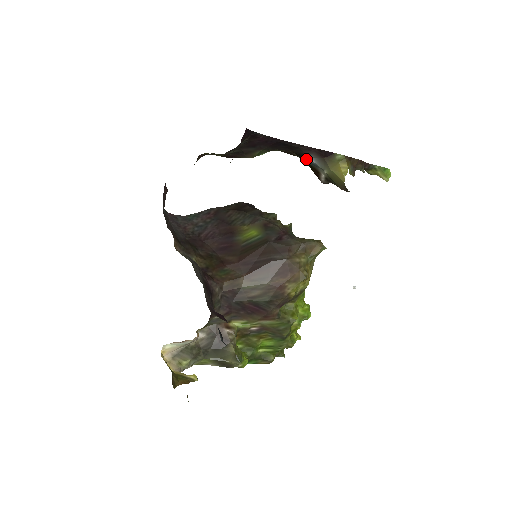
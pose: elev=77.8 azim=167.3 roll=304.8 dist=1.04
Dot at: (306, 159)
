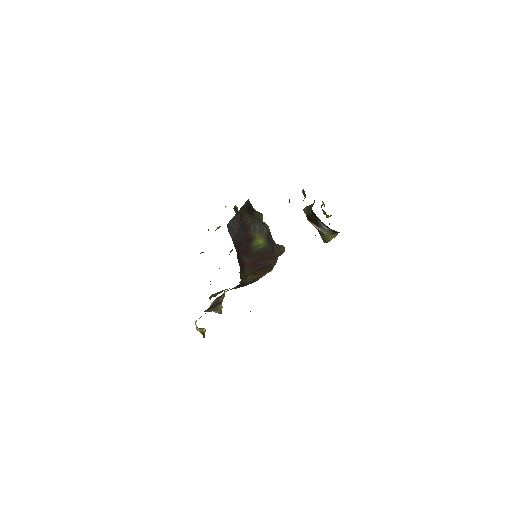
Dot at: (321, 222)
